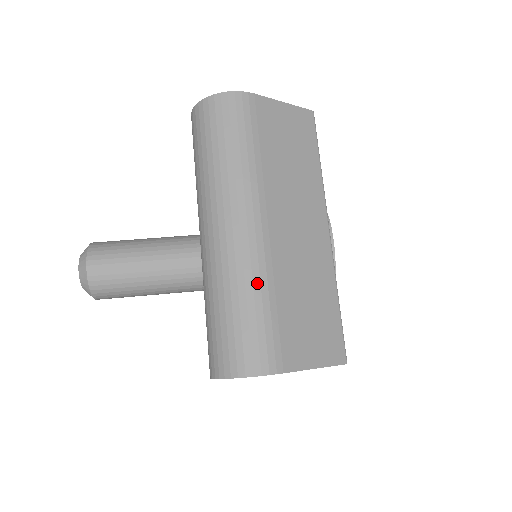
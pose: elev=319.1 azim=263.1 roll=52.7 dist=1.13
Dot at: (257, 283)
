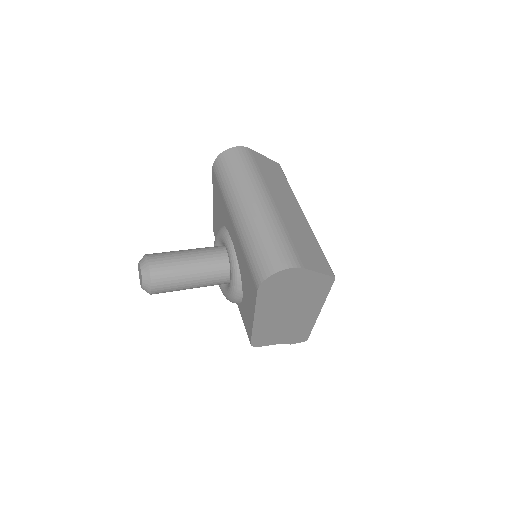
Dot at: (277, 226)
